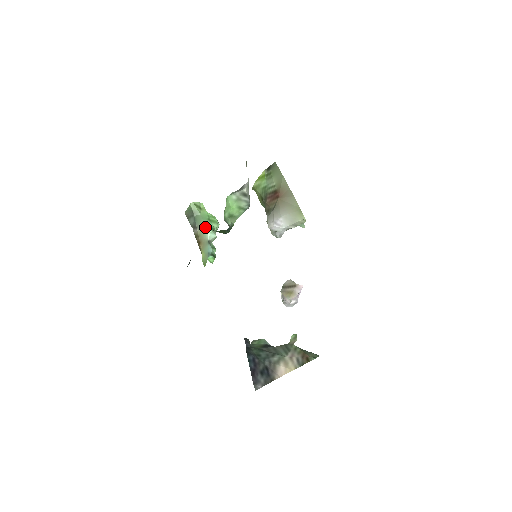
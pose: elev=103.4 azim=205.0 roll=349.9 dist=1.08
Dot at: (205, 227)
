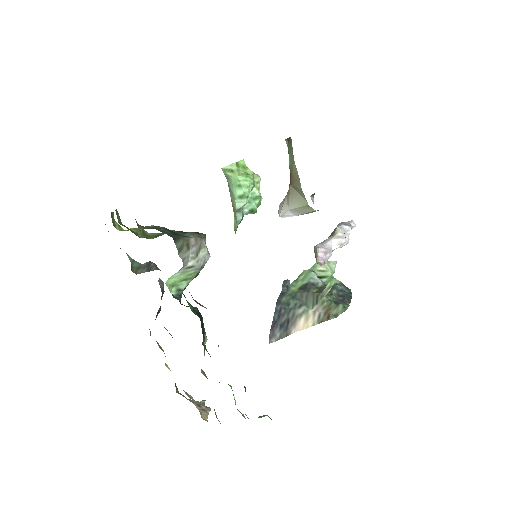
Dot at: (234, 196)
